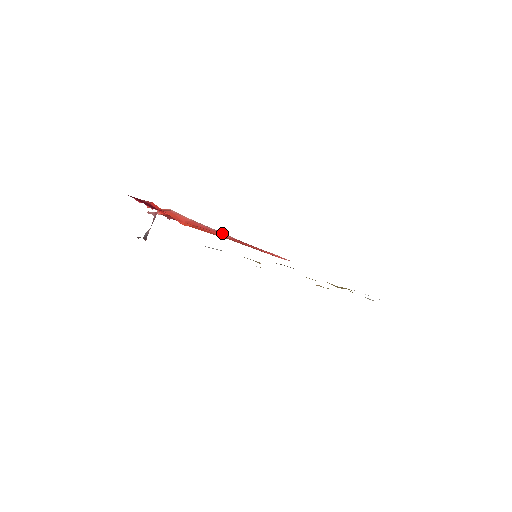
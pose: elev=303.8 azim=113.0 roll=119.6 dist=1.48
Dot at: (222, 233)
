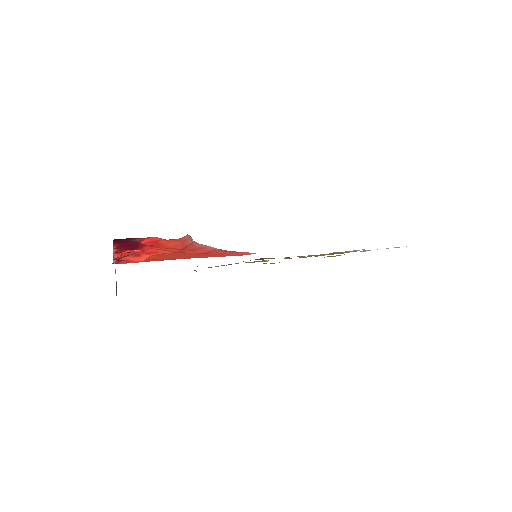
Dot at: (209, 247)
